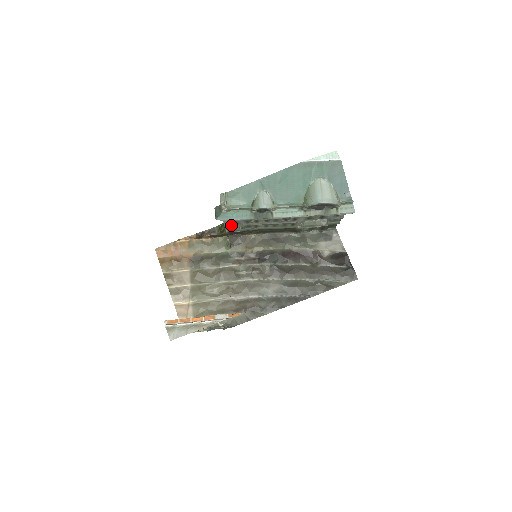
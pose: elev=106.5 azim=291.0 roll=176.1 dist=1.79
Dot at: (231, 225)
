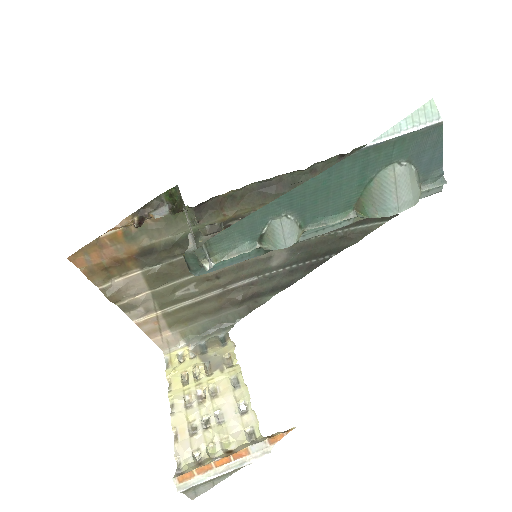
Dot at: occluded
